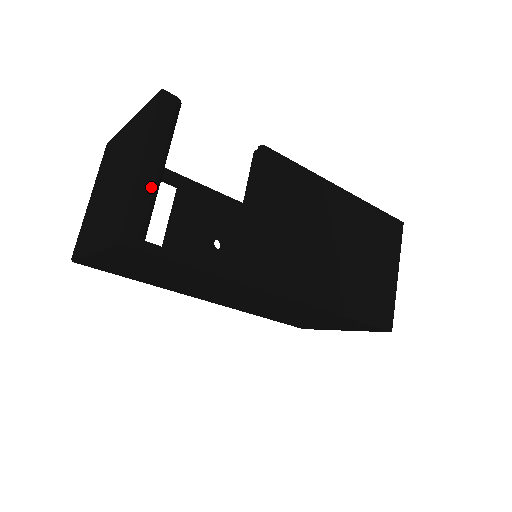
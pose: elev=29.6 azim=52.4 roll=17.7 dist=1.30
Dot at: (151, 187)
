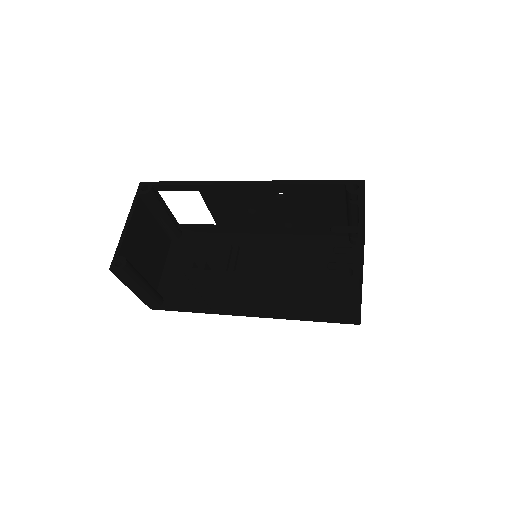
Dot at: (144, 296)
